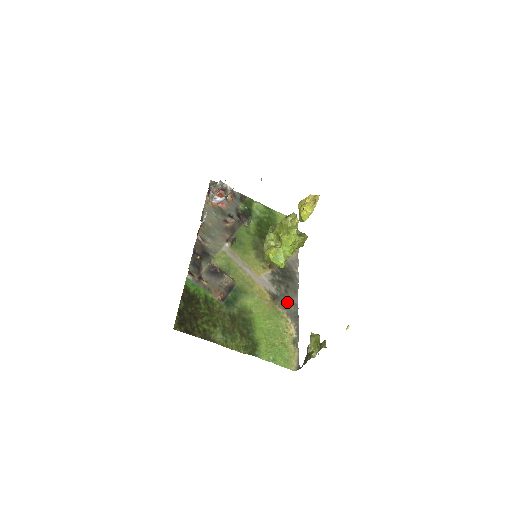
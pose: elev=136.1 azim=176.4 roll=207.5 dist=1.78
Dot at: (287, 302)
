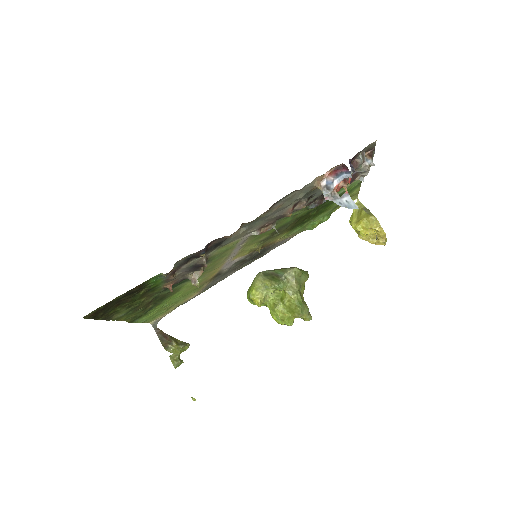
Dot at: (221, 277)
